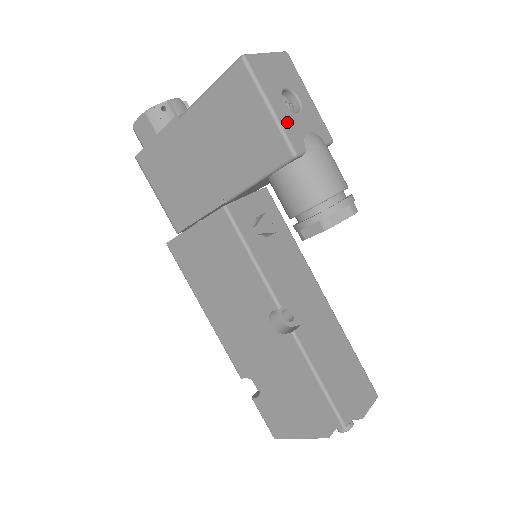
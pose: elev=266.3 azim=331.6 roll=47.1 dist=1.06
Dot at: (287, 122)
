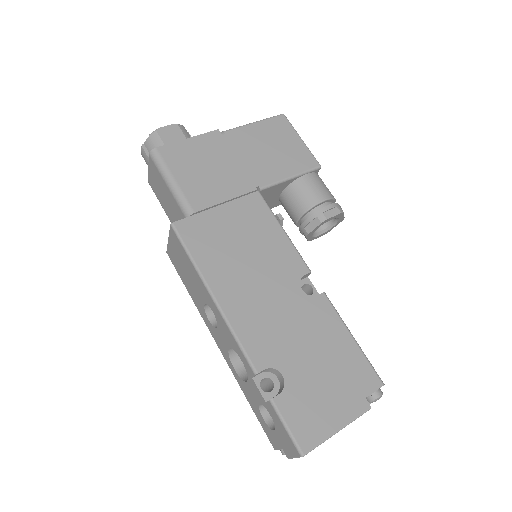
Dot at: occluded
